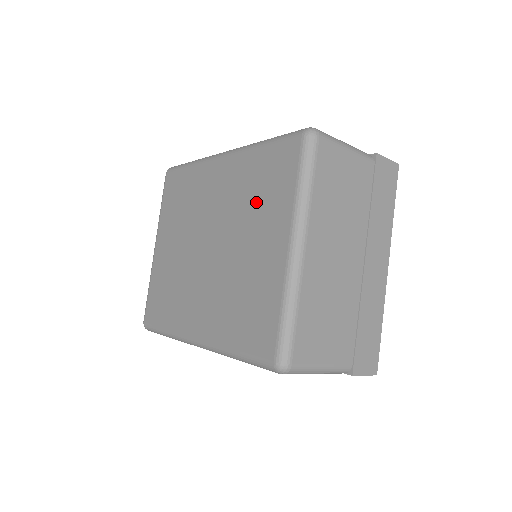
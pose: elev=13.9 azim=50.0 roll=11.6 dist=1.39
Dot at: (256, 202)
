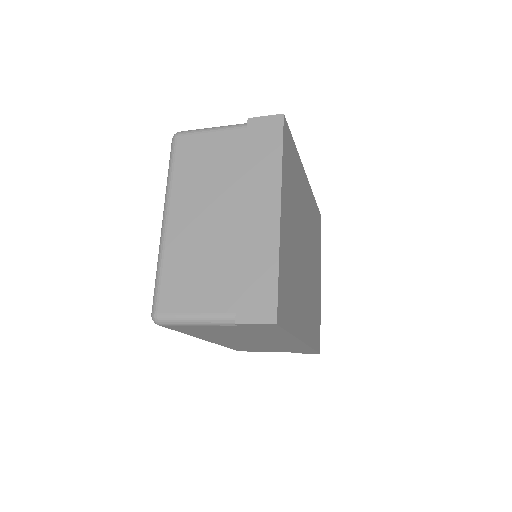
Dot at: occluded
